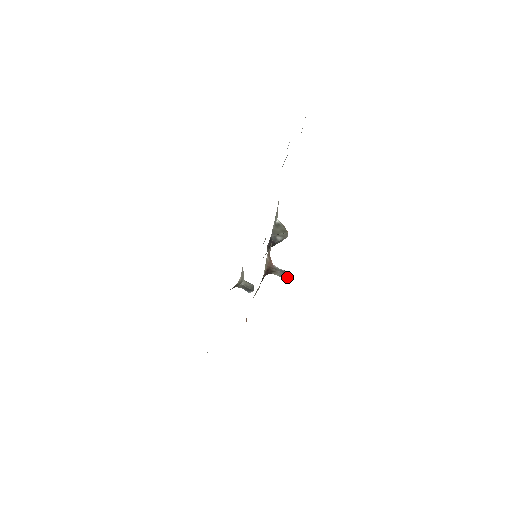
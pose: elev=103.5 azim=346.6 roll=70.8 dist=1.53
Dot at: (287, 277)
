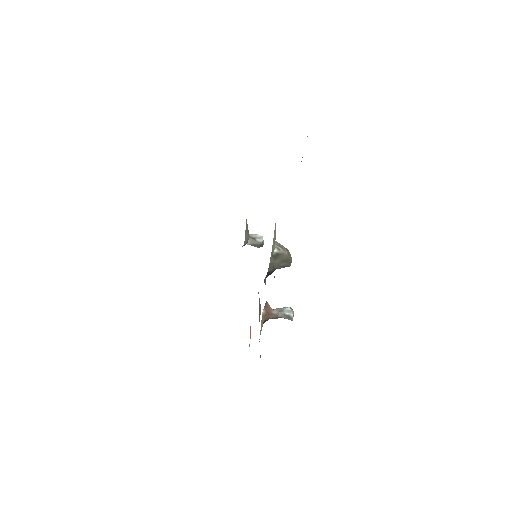
Dot at: (290, 319)
